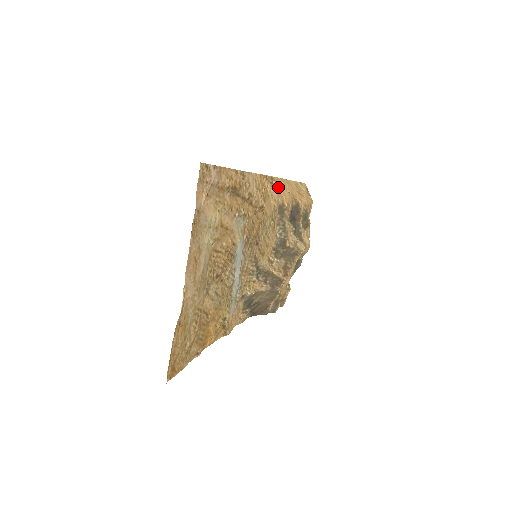
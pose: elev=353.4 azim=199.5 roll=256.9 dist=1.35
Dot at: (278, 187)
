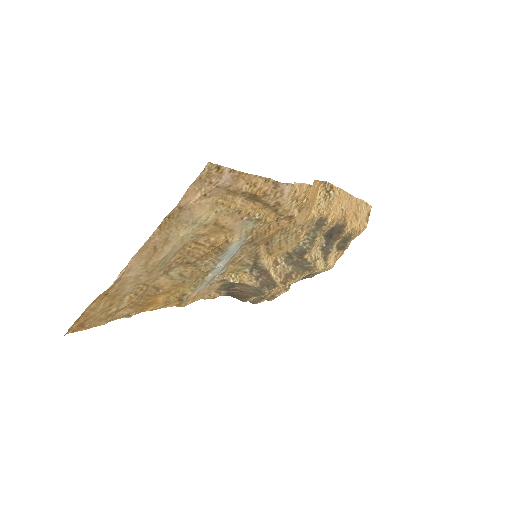
Dot at: (333, 199)
